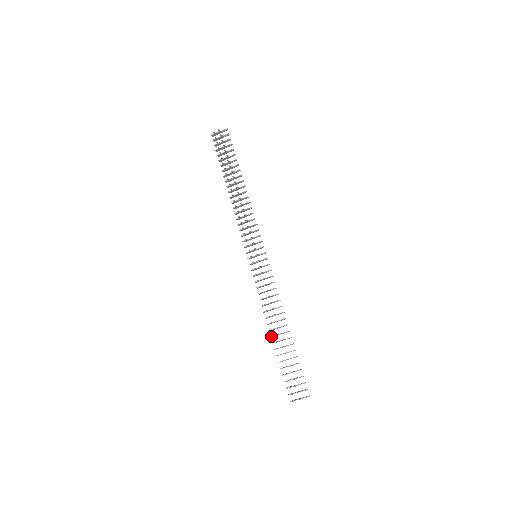
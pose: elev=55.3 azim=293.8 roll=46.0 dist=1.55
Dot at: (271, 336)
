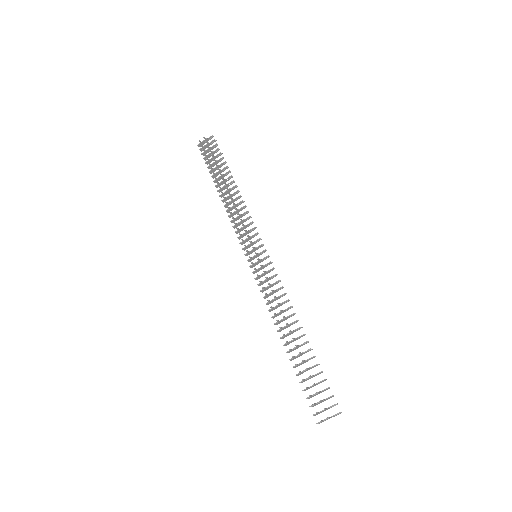
Dot at: occluded
